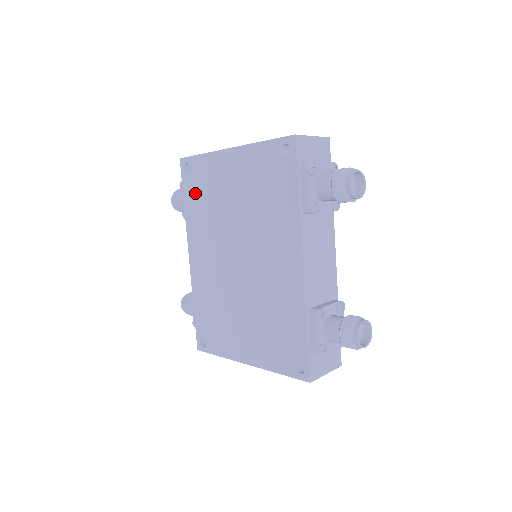
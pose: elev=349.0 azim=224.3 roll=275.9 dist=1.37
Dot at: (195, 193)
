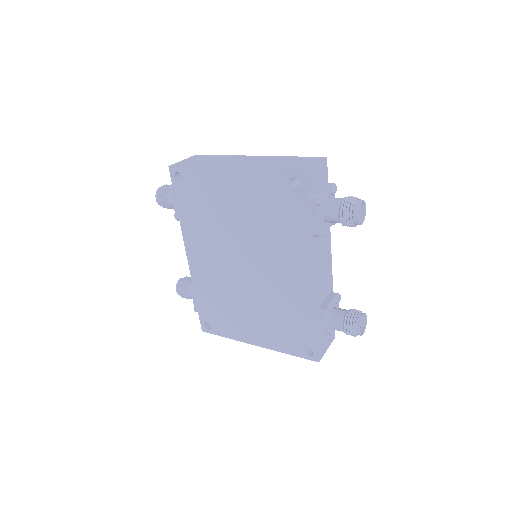
Dot at: (190, 202)
